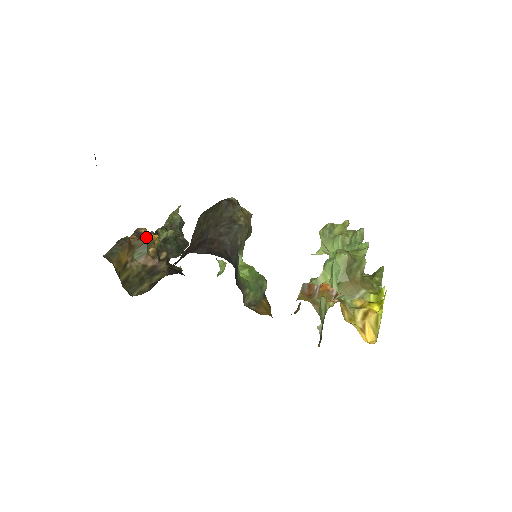
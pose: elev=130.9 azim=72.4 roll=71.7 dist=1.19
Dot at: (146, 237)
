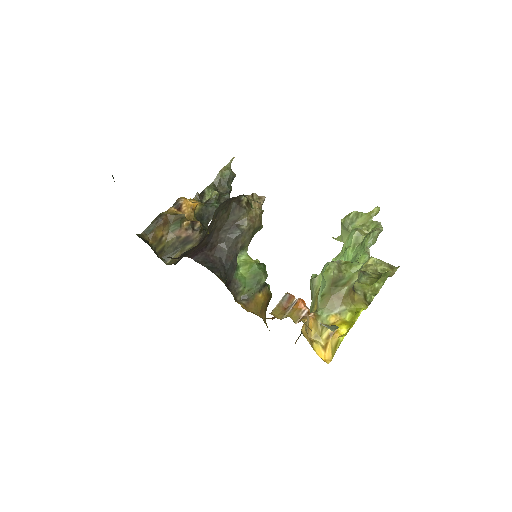
Dot at: (185, 207)
